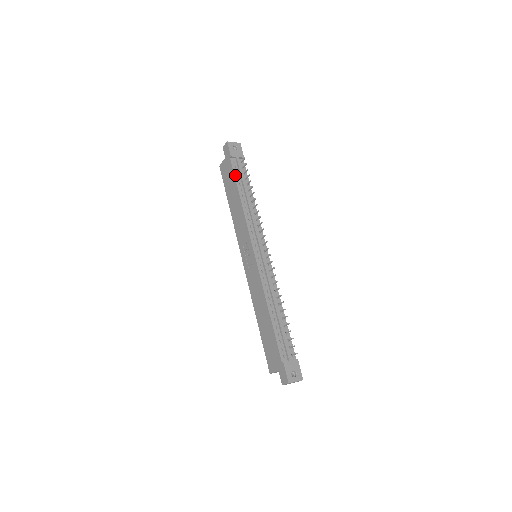
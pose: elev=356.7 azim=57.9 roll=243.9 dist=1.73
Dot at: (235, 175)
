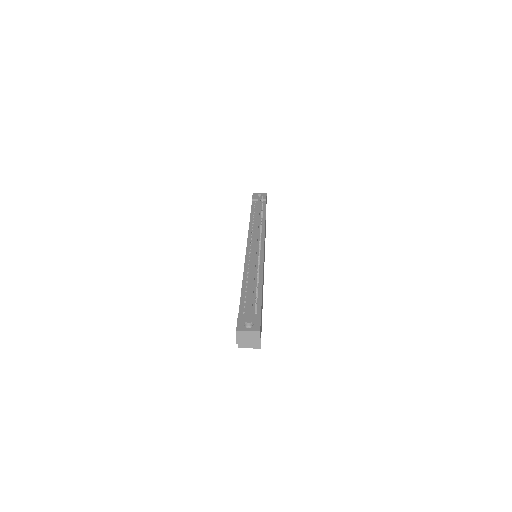
Dot at: (252, 209)
